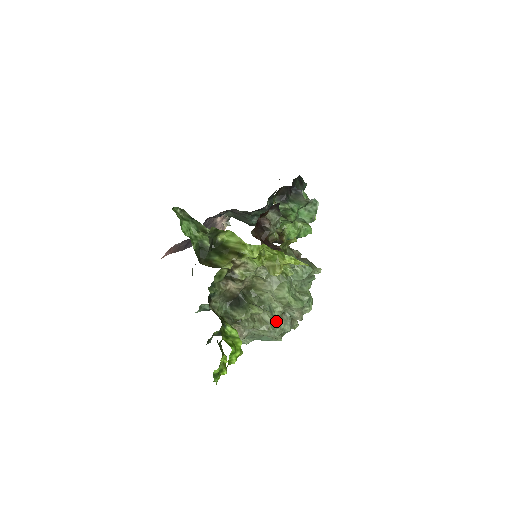
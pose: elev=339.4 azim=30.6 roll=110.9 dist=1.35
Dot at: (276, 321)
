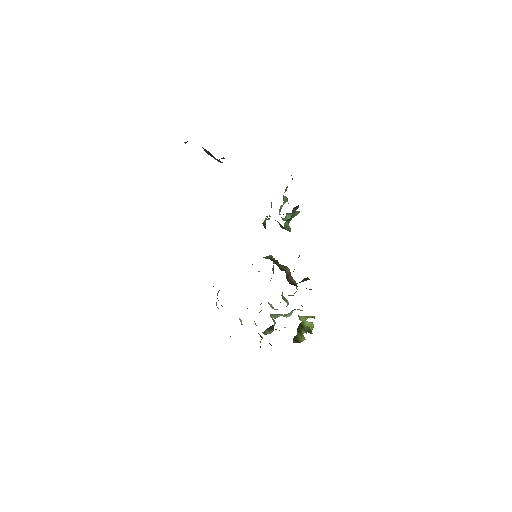
Dot at: occluded
